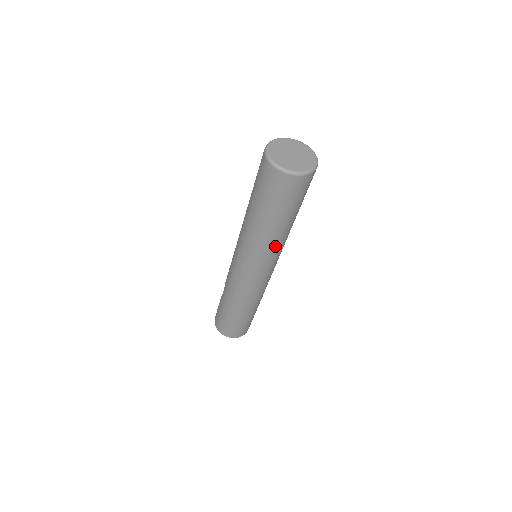
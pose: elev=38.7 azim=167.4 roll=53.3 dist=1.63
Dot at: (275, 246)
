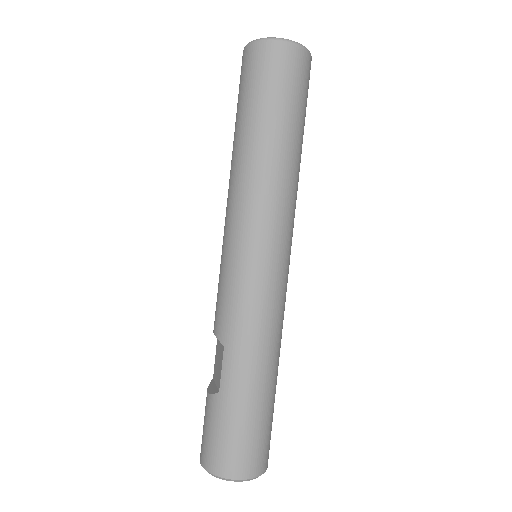
Dot at: (296, 193)
